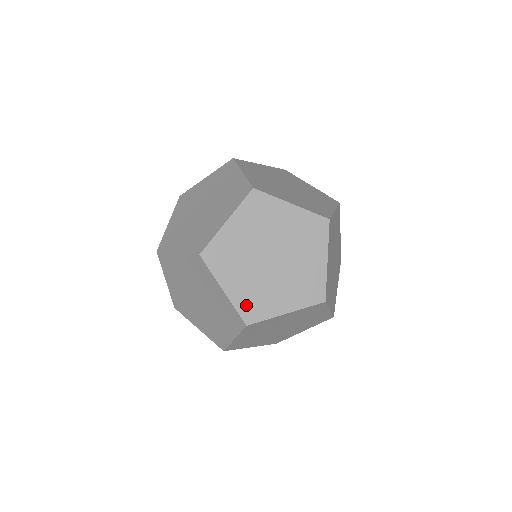
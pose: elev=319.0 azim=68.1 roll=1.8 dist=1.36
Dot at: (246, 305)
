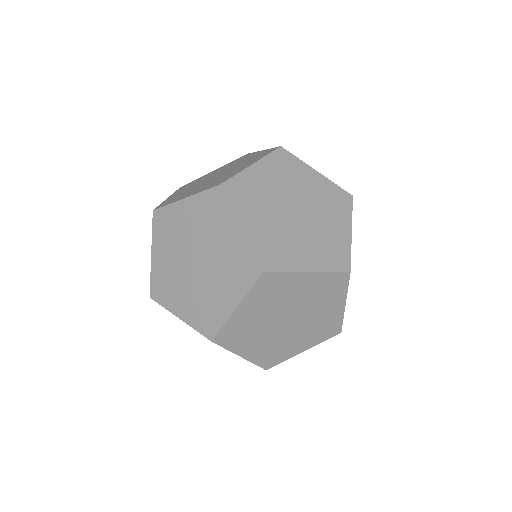
Dot at: (264, 358)
